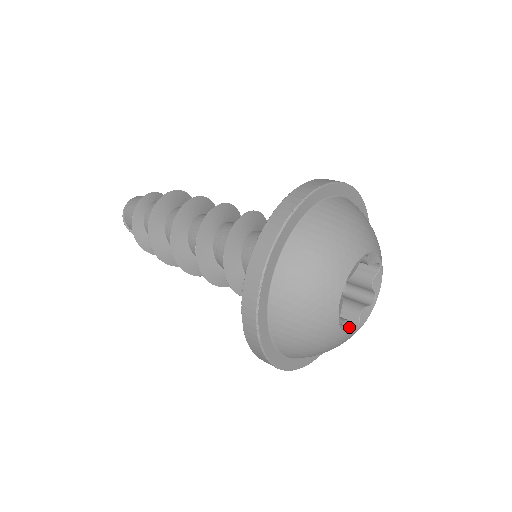
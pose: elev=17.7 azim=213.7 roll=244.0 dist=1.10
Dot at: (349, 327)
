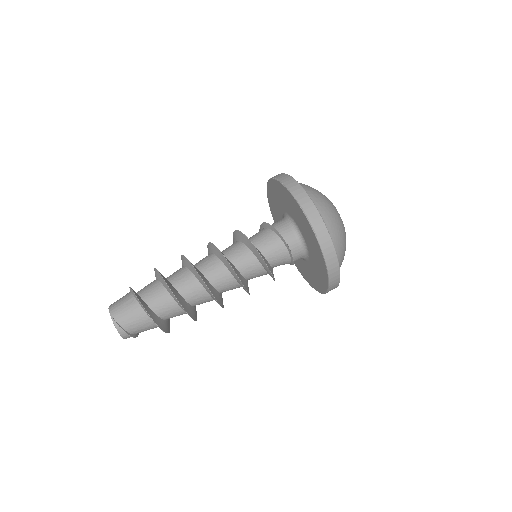
Dot at: occluded
